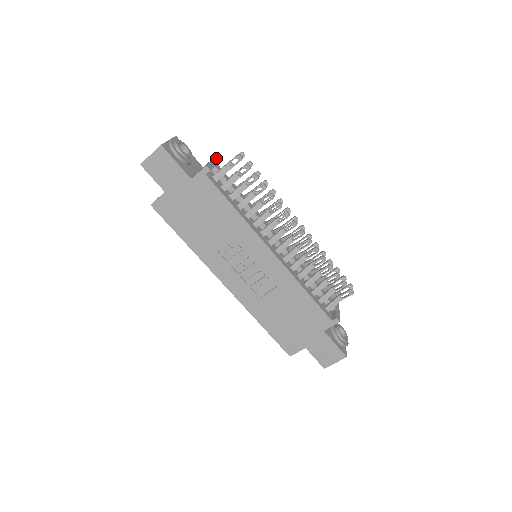
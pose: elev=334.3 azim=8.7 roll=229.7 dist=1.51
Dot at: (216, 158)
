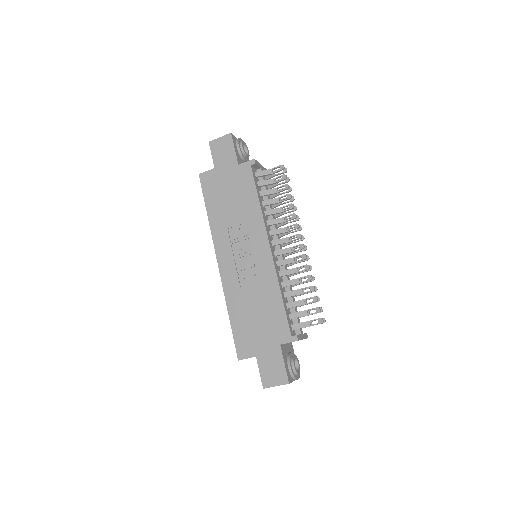
Dot at: (265, 169)
